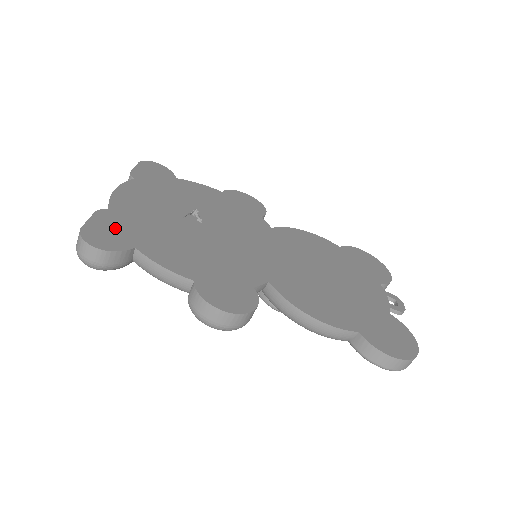
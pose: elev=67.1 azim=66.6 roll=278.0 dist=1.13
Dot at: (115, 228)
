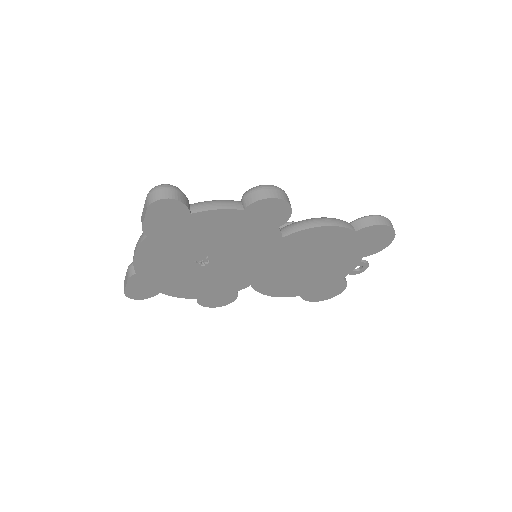
Dot at: (144, 286)
